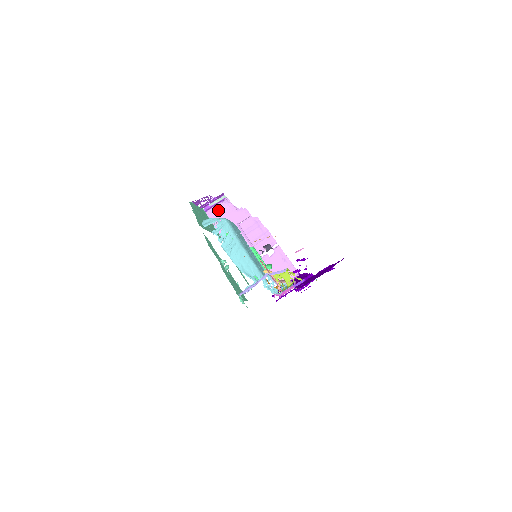
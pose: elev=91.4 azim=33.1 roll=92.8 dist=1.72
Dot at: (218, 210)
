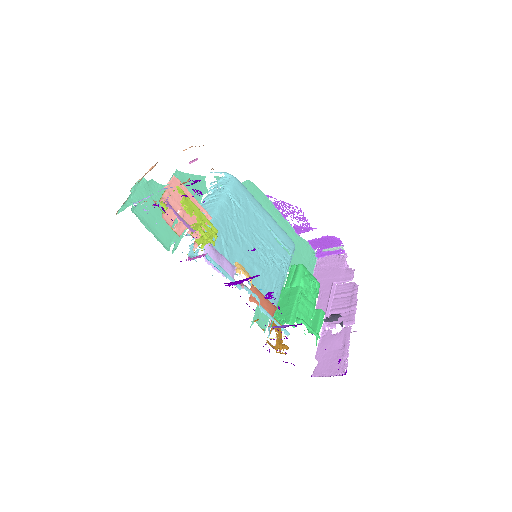
Dot at: (329, 261)
